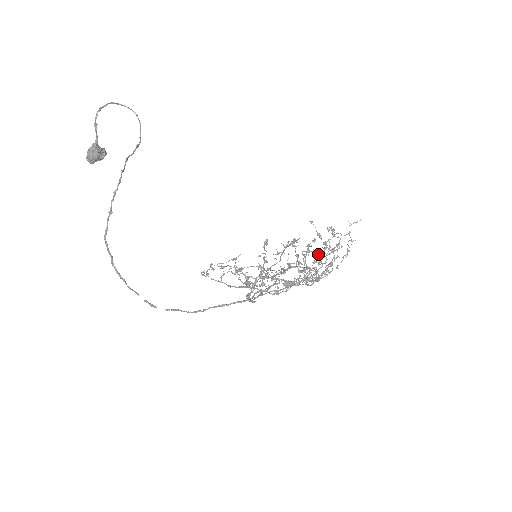
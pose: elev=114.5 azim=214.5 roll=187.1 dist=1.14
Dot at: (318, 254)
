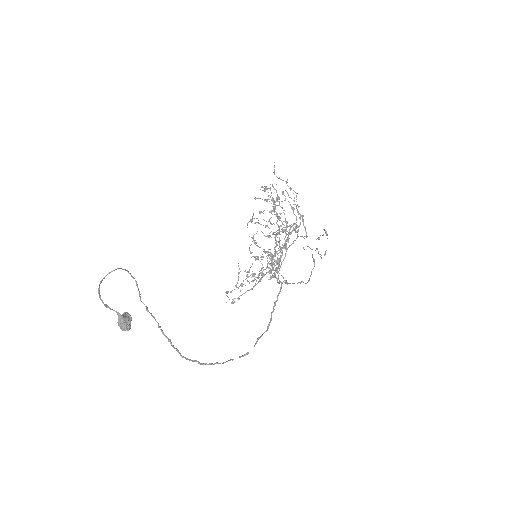
Dot at: occluded
